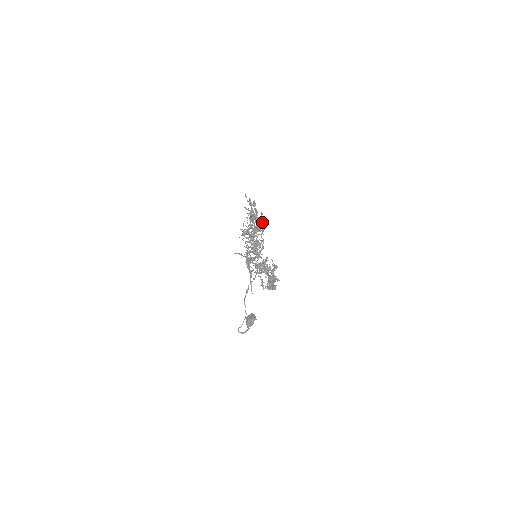
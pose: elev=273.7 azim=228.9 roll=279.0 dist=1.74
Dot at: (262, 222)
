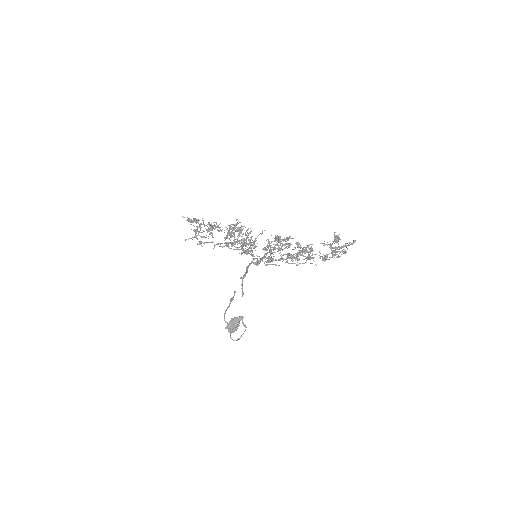
Dot at: occluded
